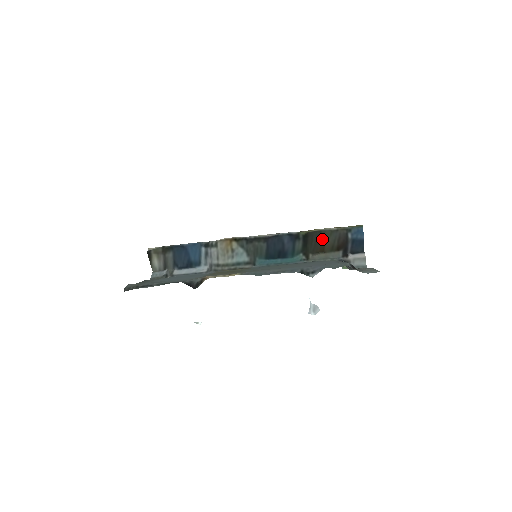
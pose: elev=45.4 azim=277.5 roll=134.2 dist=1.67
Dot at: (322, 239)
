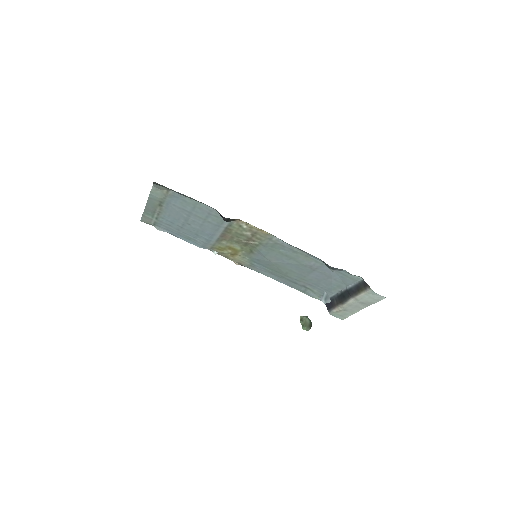
Dot at: occluded
